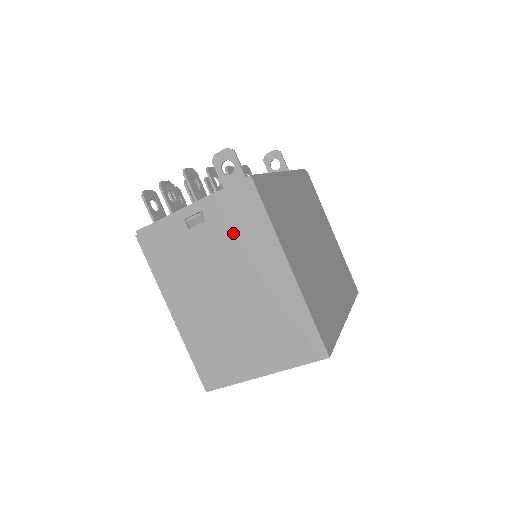
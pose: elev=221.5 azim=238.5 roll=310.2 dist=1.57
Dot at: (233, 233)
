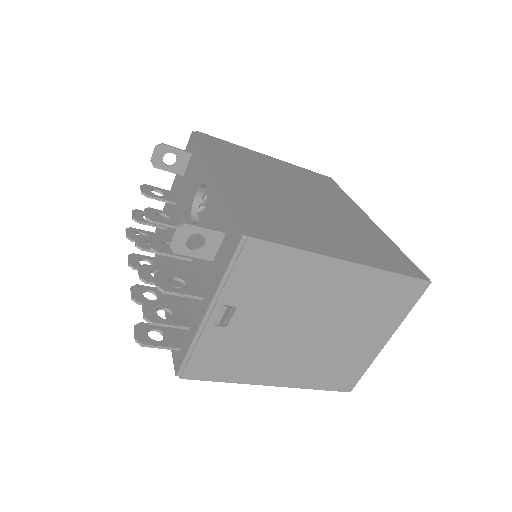
Dot at: (272, 290)
